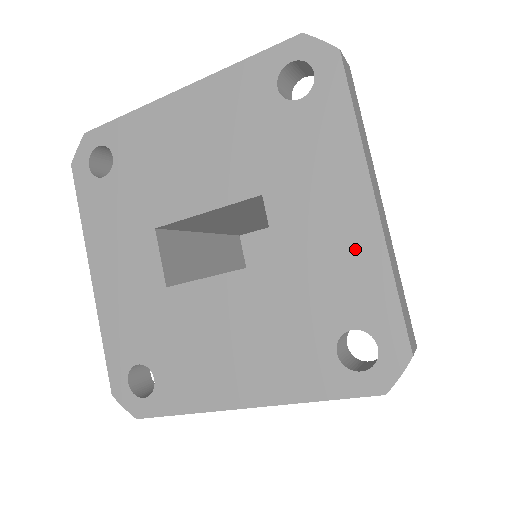
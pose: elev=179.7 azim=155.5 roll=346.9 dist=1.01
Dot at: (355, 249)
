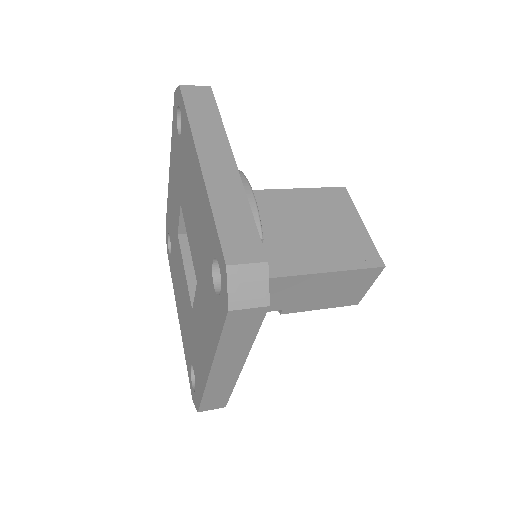
Dot at: (202, 365)
